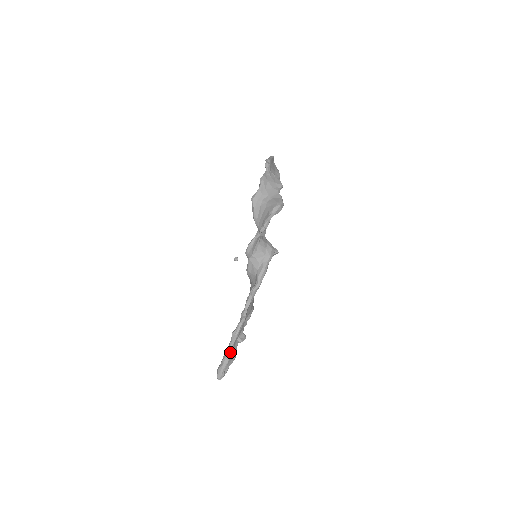
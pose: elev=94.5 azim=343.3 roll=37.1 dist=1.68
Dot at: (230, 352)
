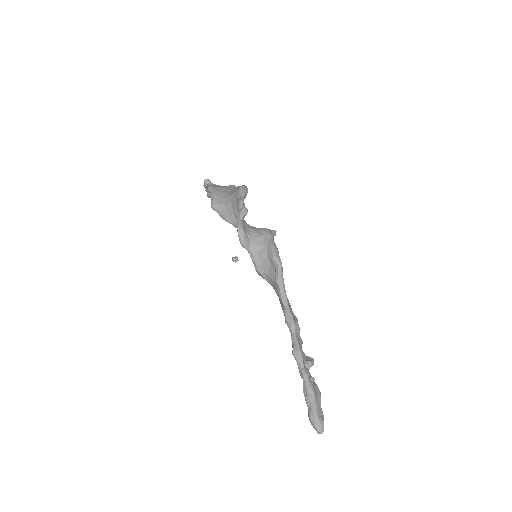
Dot at: (307, 380)
